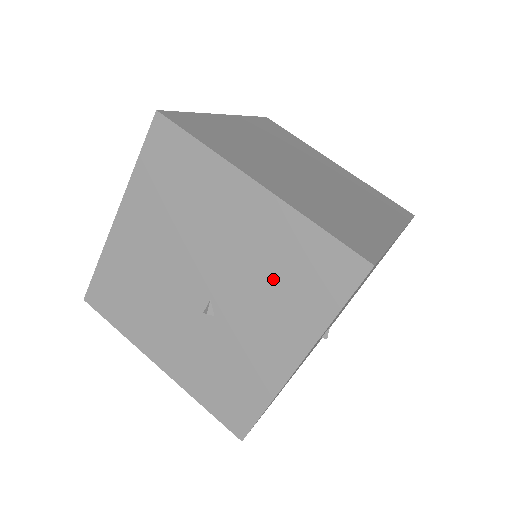
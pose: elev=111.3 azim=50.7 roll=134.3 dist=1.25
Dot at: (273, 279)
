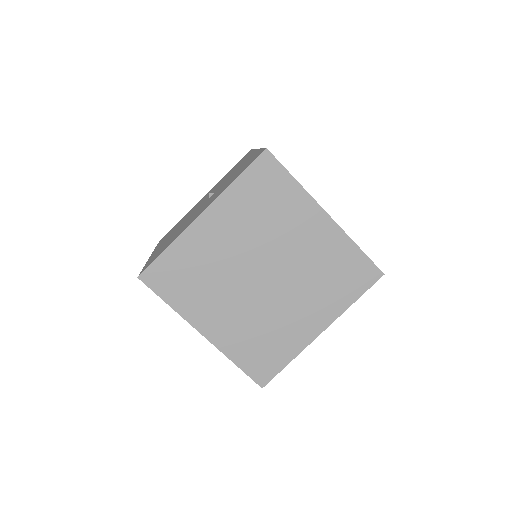
Dot at: occluded
